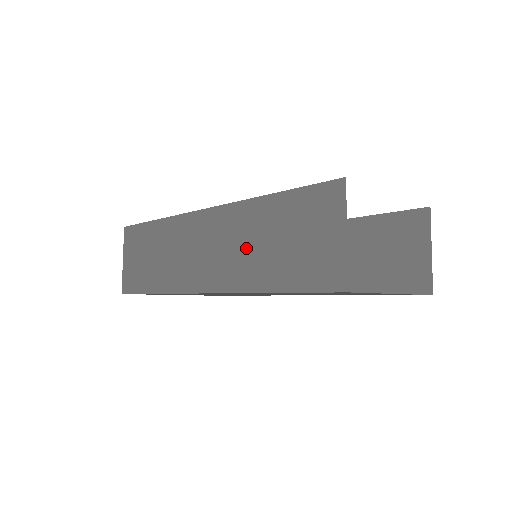
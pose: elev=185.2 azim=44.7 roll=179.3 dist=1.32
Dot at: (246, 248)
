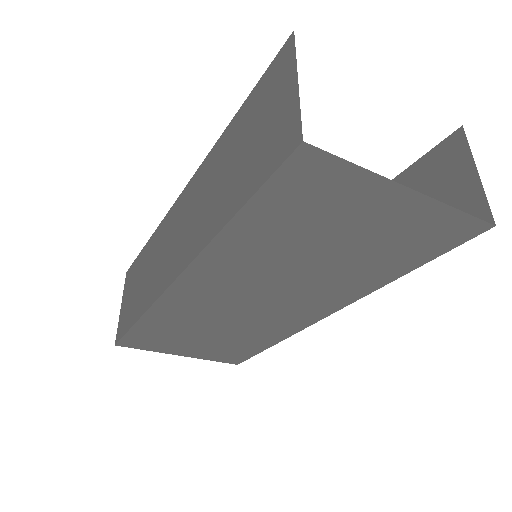
Dot at: (210, 195)
